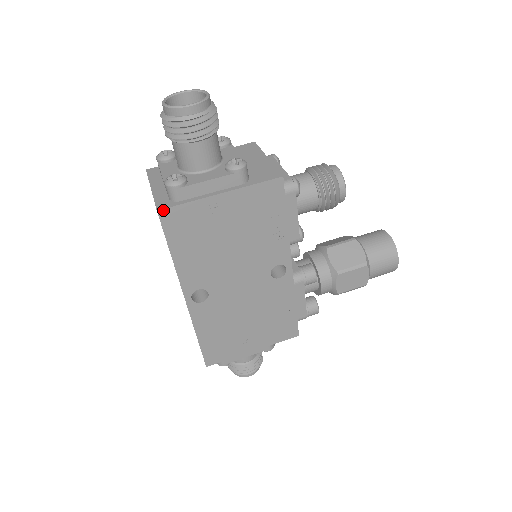
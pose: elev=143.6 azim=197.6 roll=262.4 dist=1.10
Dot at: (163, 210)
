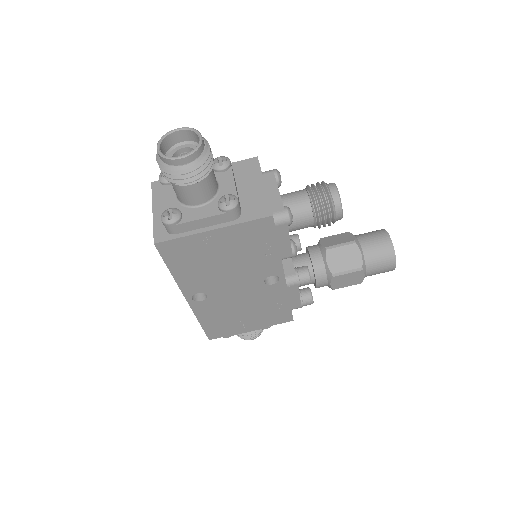
Dot at: (159, 243)
